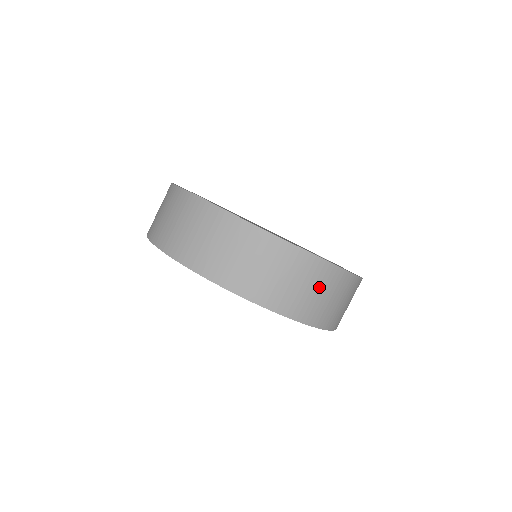
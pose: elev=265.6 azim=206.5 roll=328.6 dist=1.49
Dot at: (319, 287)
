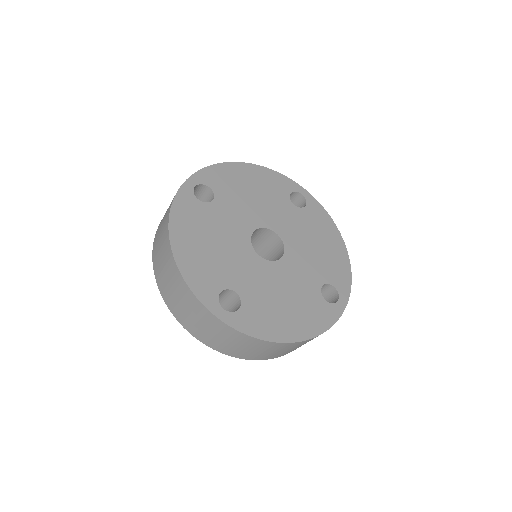
Dot at: occluded
